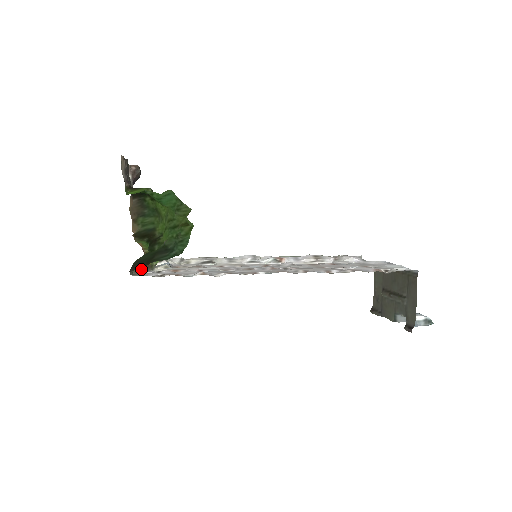
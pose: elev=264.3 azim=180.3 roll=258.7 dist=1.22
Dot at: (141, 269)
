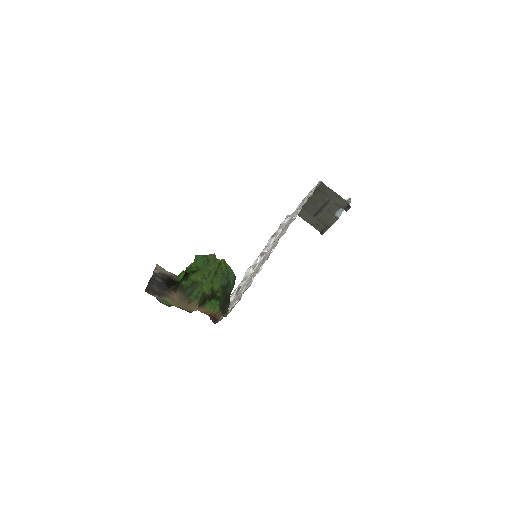
Dot at: occluded
